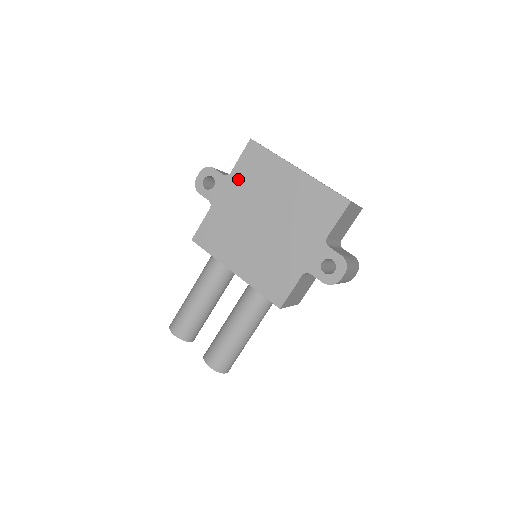
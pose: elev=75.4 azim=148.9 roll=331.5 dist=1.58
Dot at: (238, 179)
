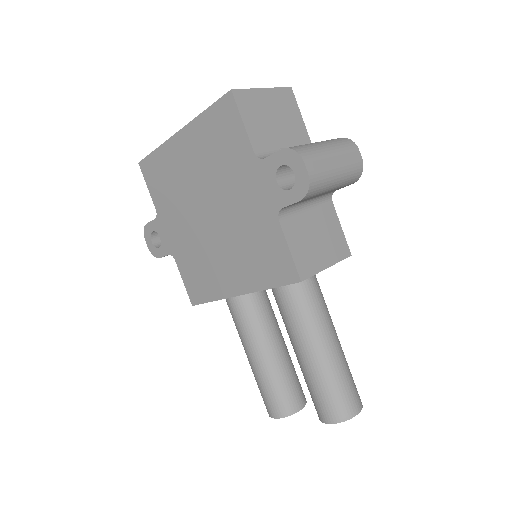
Dot at: (163, 207)
